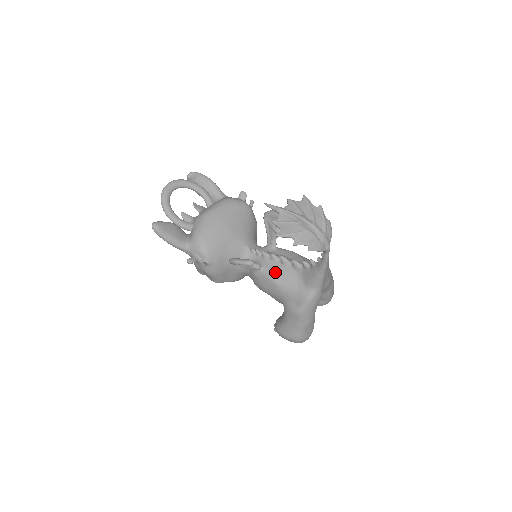
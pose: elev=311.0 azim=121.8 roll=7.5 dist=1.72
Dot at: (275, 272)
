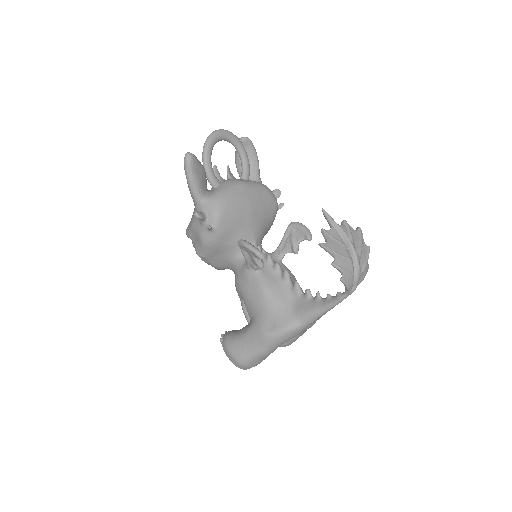
Dot at: (270, 282)
